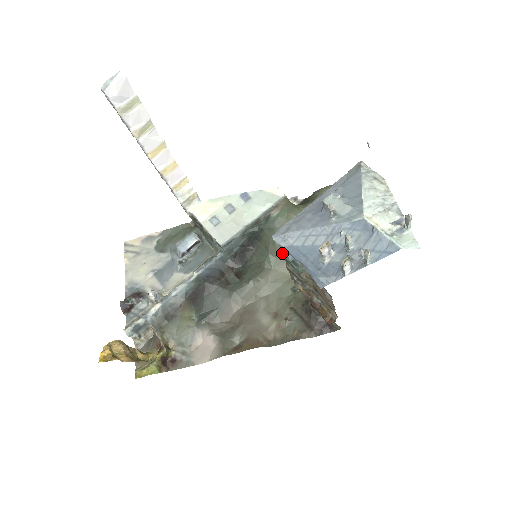
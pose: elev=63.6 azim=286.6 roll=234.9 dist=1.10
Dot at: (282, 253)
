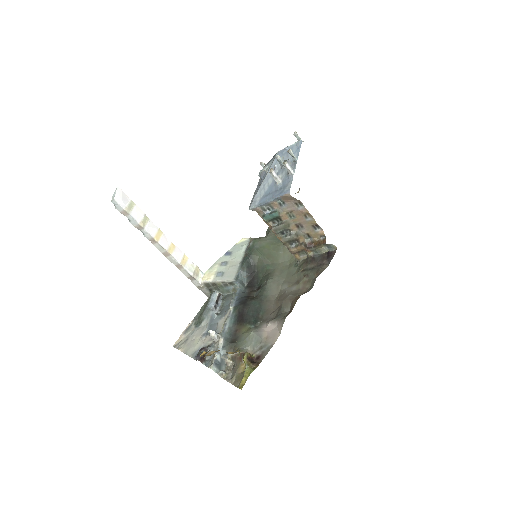
Dot at: (273, 258)
